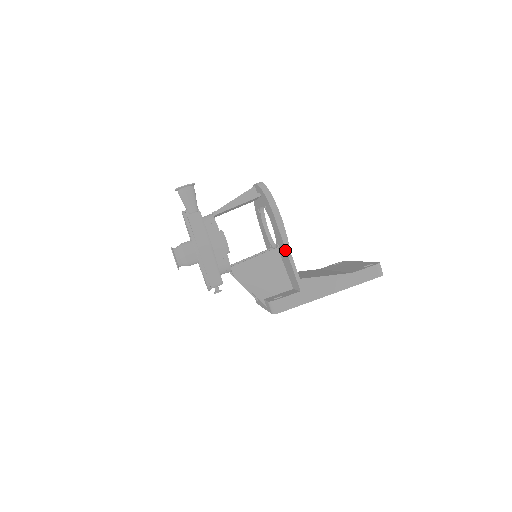
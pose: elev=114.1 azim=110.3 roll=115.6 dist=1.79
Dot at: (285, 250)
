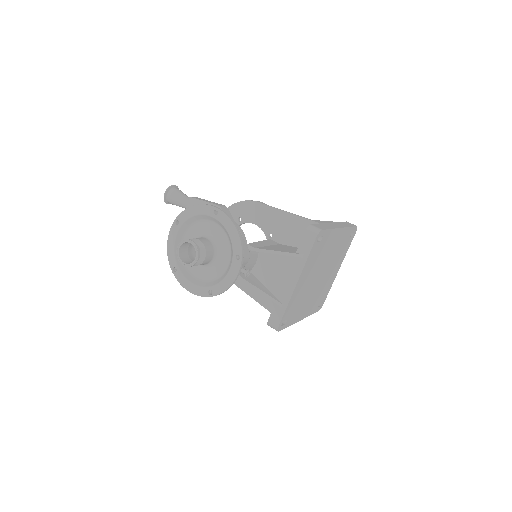
Dot at: (283, 214)
